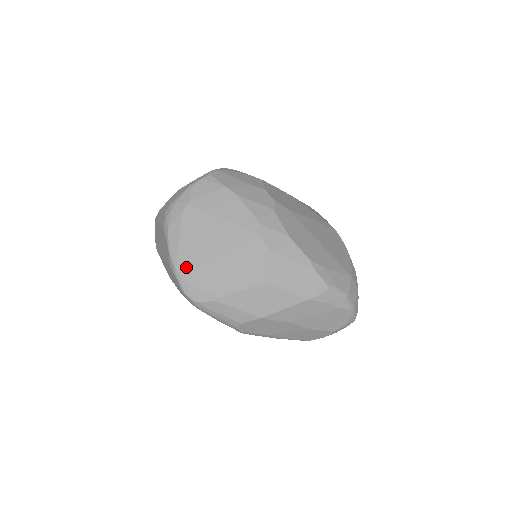
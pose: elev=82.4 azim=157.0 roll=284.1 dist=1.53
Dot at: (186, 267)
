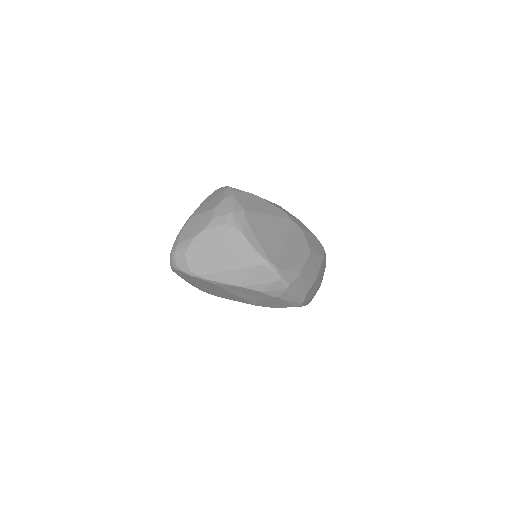
Dot at: (274, 258)
